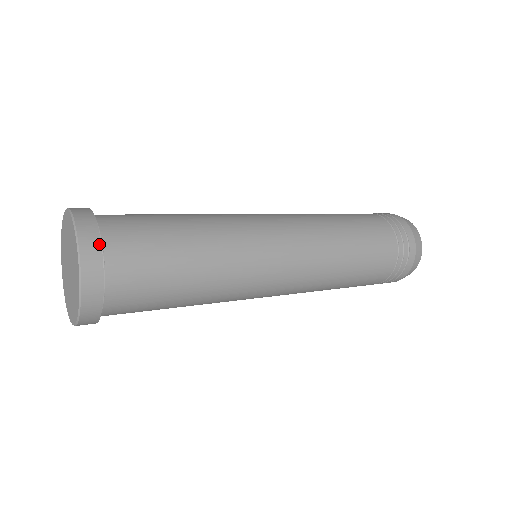
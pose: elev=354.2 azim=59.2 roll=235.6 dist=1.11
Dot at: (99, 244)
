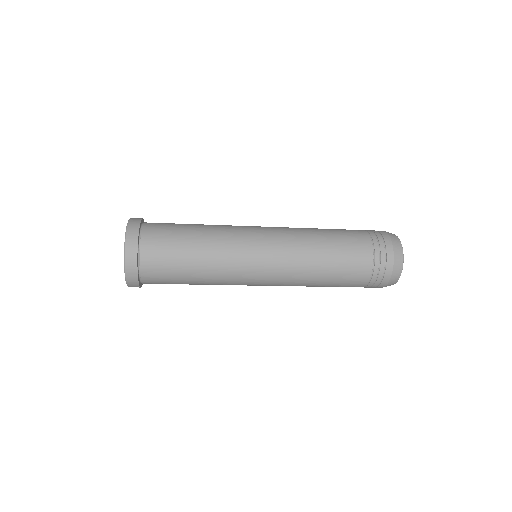
Dot at: (137, 244)
